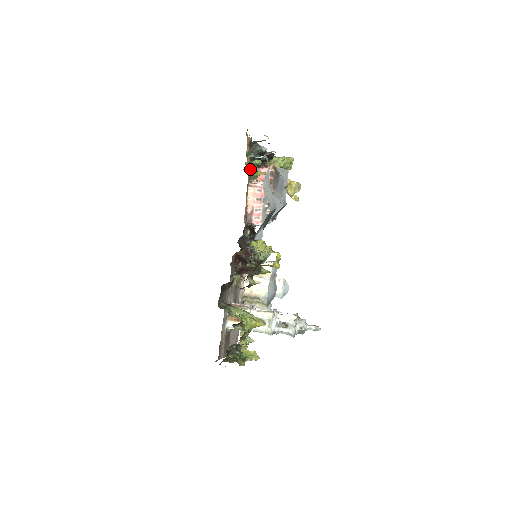
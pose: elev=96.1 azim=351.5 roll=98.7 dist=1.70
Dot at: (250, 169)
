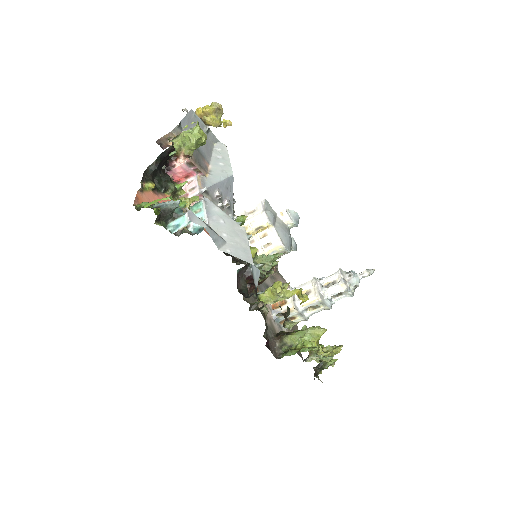
Dot at: occluded
